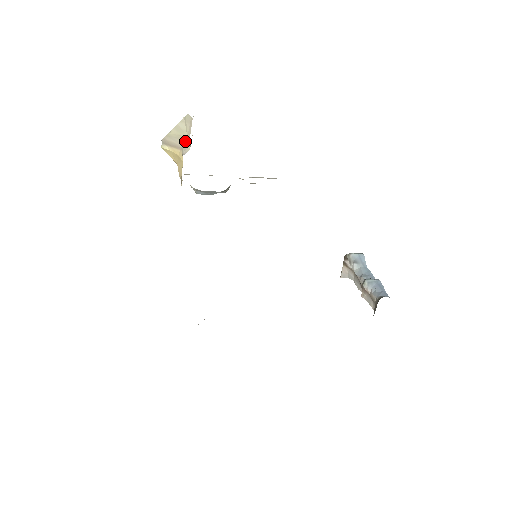
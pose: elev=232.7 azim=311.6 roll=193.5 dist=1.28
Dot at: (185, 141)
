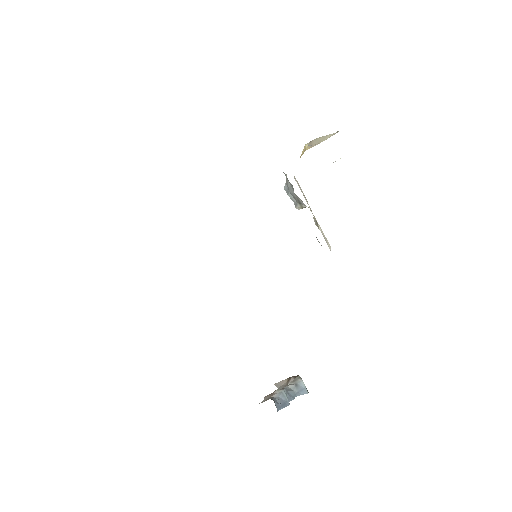
Dot at: (319, 143)
